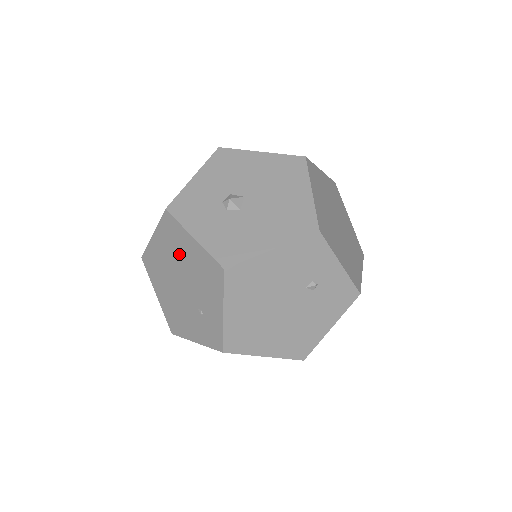
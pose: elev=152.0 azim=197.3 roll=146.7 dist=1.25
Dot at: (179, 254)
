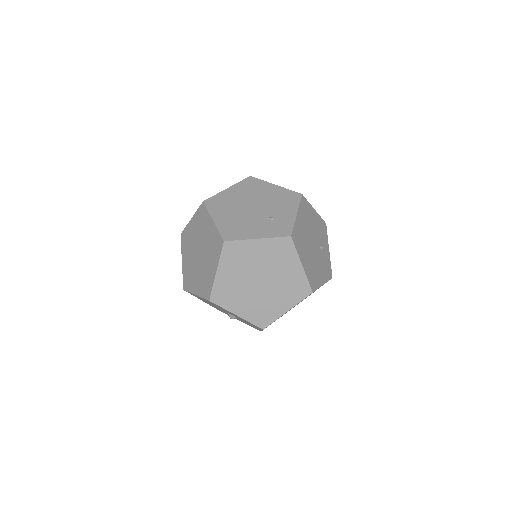
Dot at: (257, 193)
